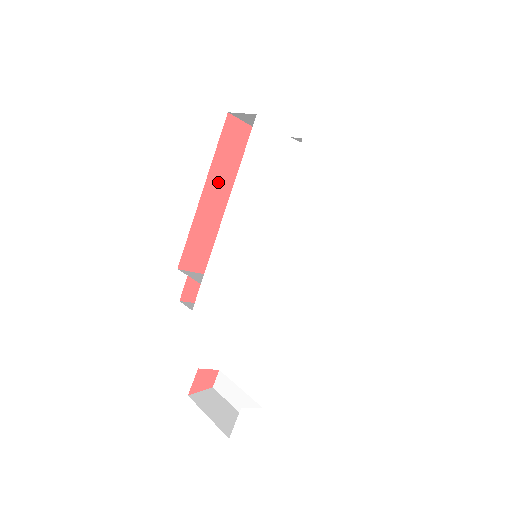
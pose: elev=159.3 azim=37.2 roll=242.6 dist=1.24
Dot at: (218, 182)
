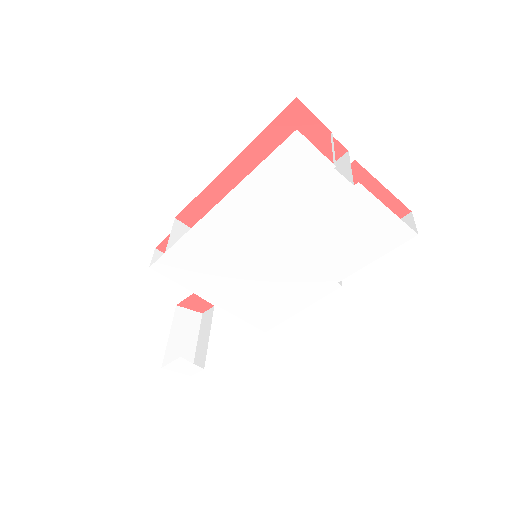
Dot at: (253, 164)
